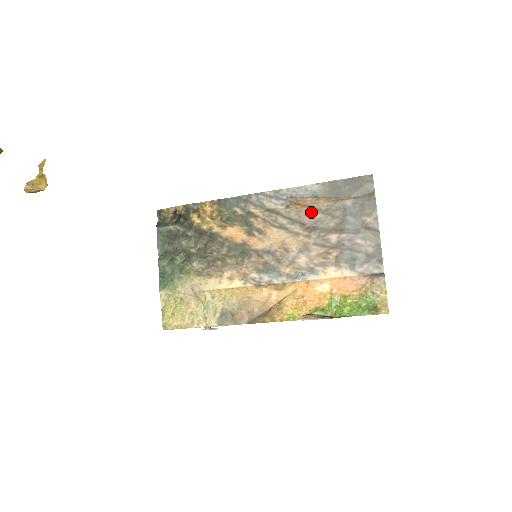
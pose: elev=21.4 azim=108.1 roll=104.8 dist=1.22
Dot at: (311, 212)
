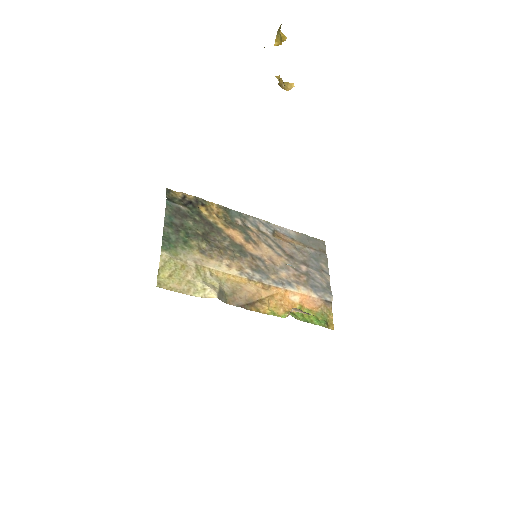
Dot at: (290, 246)
